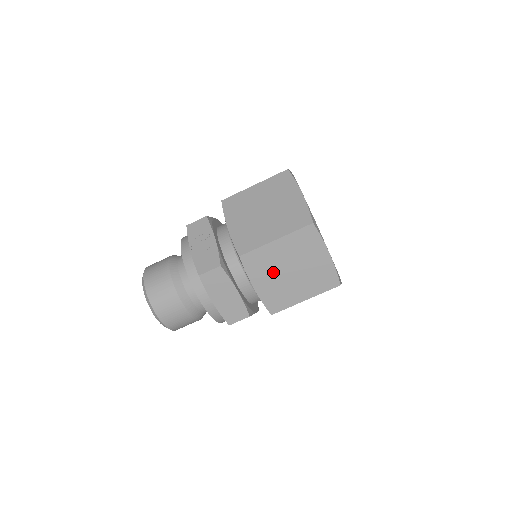
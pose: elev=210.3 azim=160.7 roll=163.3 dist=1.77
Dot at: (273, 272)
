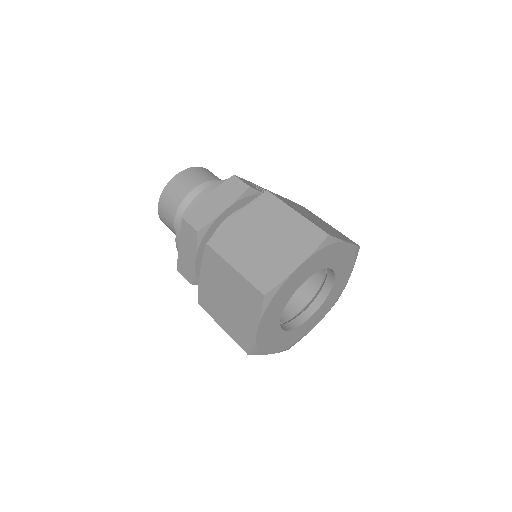
Dot at: (259, 224)
